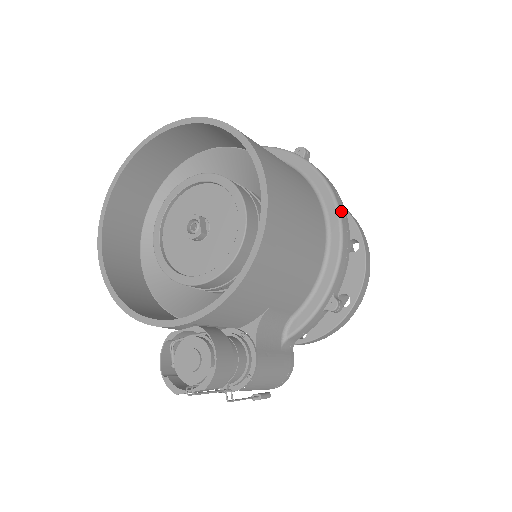
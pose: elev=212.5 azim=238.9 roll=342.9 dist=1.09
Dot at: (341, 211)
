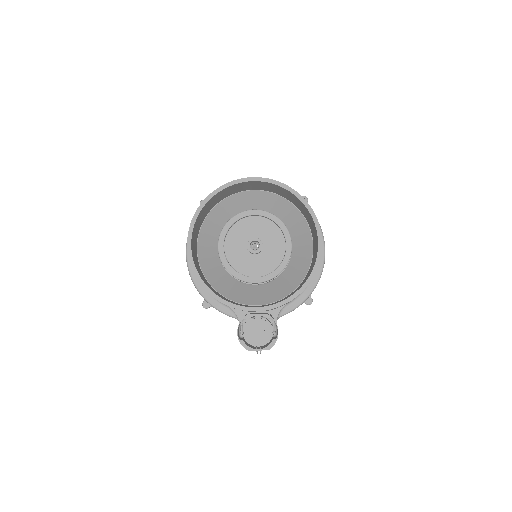
Dot at: occluded
